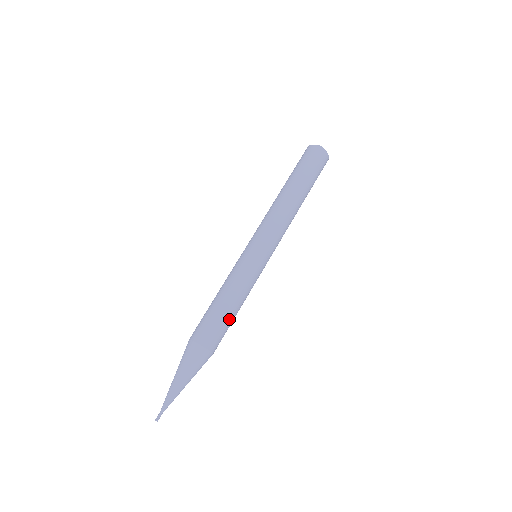
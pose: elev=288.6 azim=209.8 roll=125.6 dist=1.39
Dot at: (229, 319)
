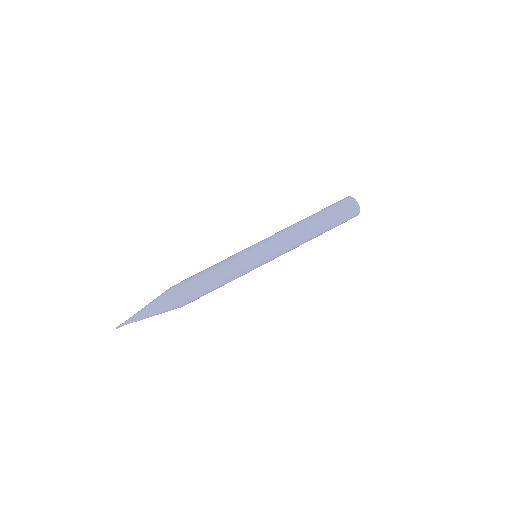
Dot at: (208, 291)
